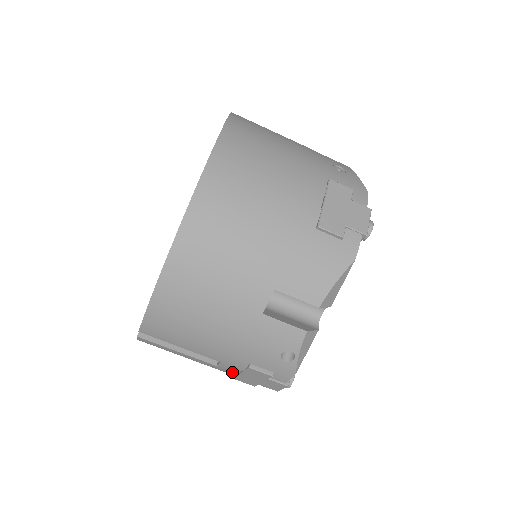
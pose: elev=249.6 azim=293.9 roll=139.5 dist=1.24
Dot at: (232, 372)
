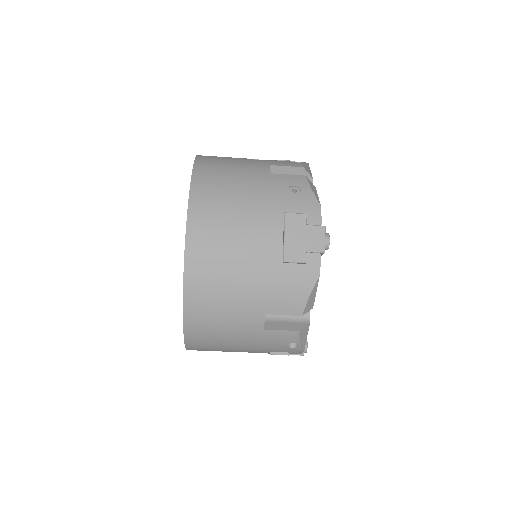
Dot at: occluded
